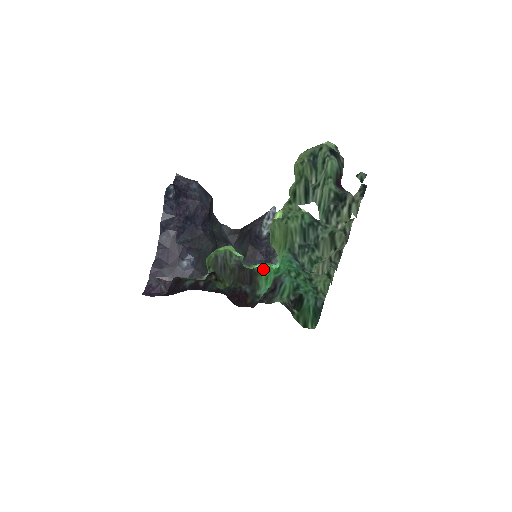
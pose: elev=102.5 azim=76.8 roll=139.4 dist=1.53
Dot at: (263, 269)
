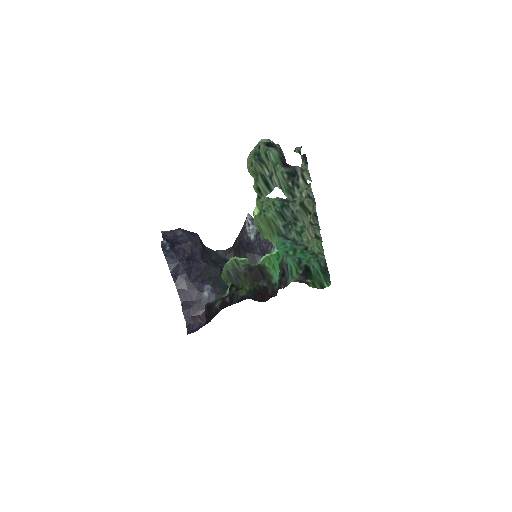
Dot at: (267, 261)
